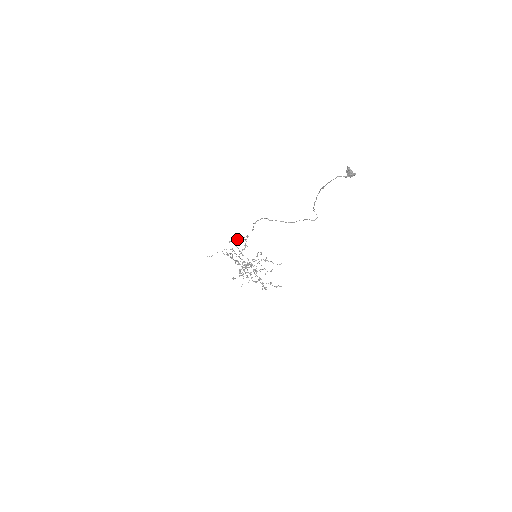
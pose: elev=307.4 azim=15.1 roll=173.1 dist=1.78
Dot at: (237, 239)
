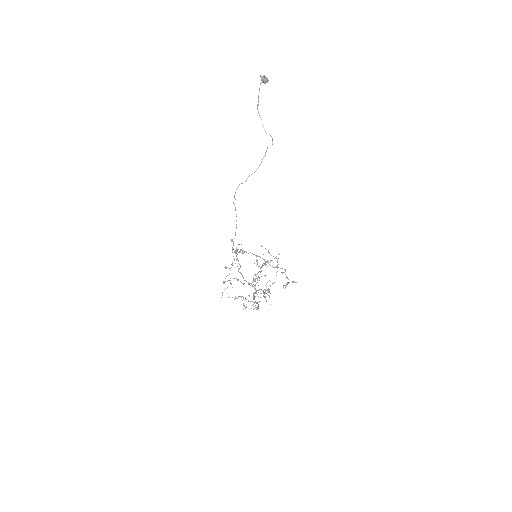
Dot at: (231, 239)
